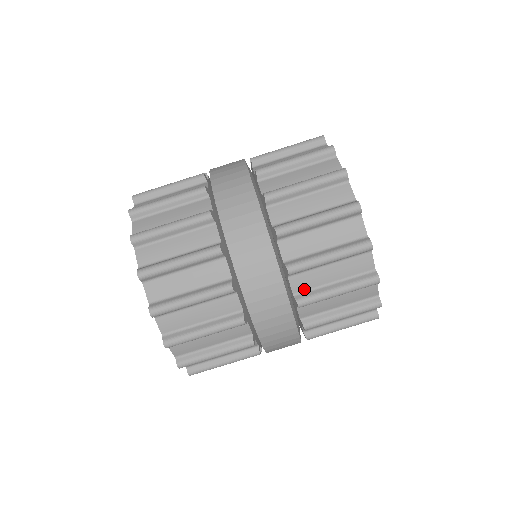
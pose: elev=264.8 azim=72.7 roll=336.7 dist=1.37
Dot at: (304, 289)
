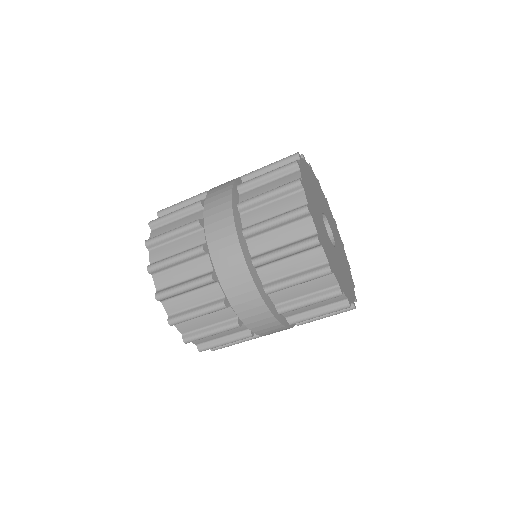
Dot at: occluded
